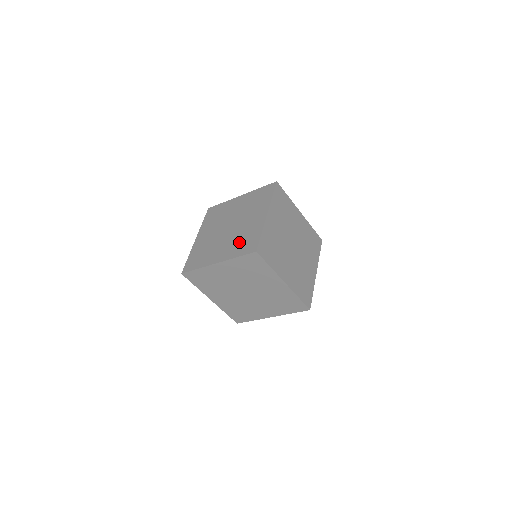
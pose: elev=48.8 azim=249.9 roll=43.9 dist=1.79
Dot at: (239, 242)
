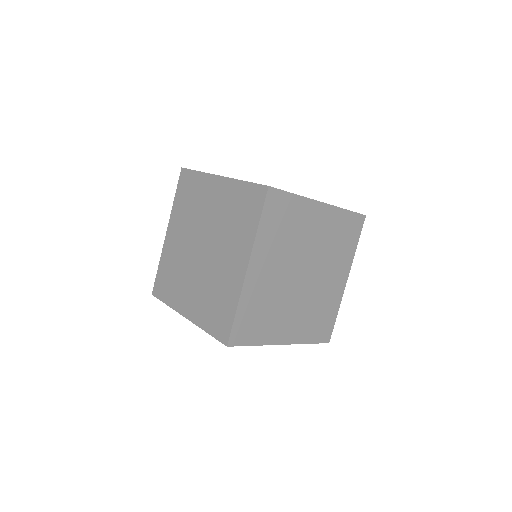
Dot at: (210, 300)
